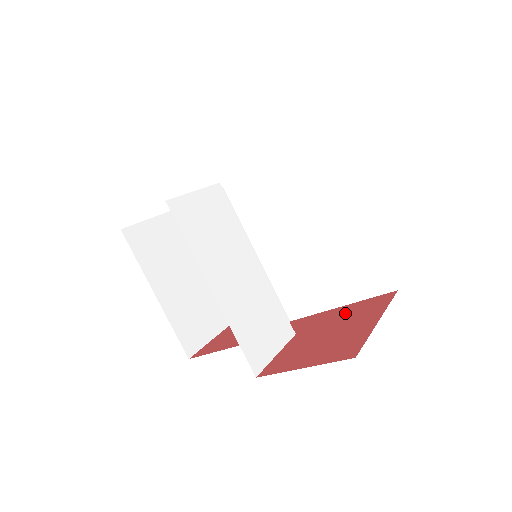
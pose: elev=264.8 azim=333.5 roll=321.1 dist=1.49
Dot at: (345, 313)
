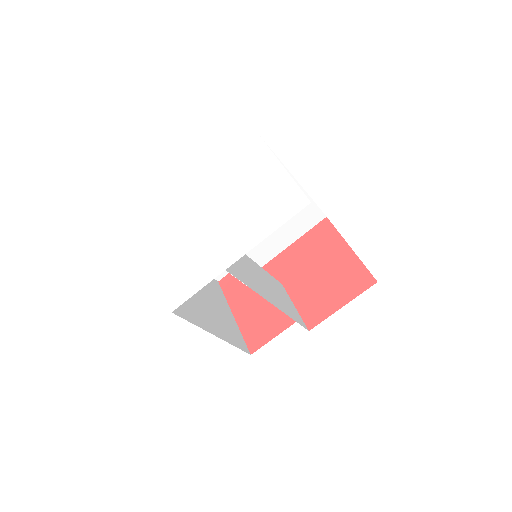
Dot at: (305, 251)
